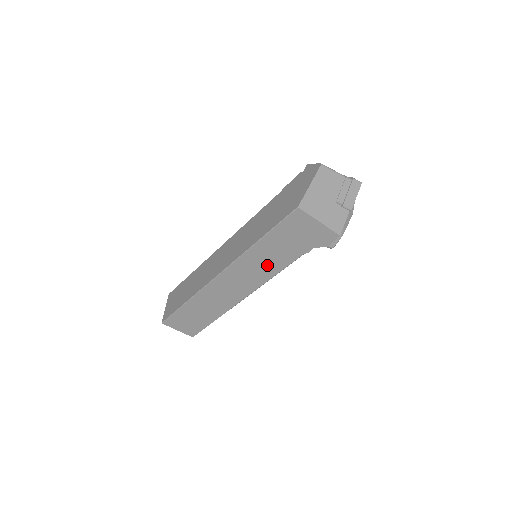
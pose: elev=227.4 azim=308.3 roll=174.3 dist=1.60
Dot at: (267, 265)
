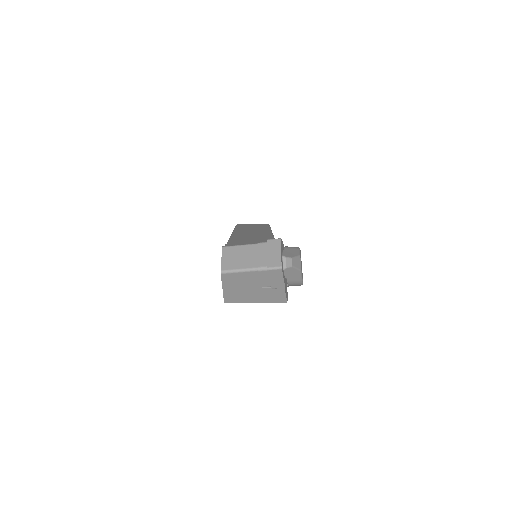
Dot at: occluded
